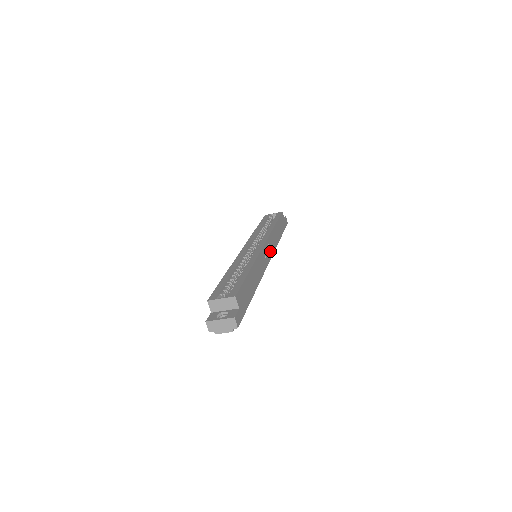
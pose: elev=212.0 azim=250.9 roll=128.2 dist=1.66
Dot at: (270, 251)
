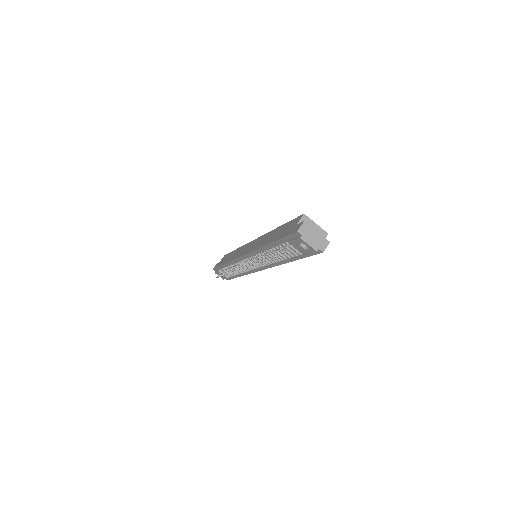
Dot at: occluded
